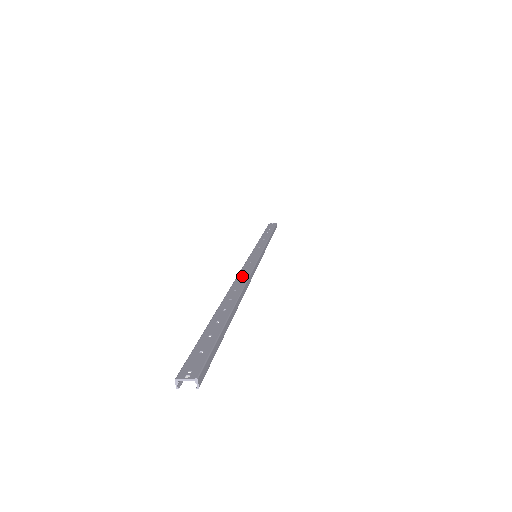
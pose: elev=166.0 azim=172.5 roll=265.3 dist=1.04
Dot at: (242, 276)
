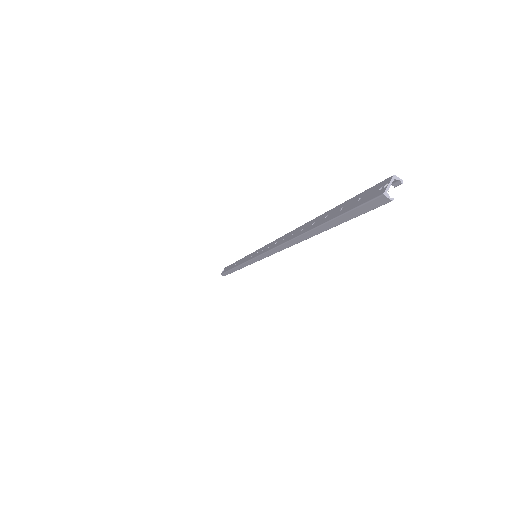
Dot at: (277, 243)
